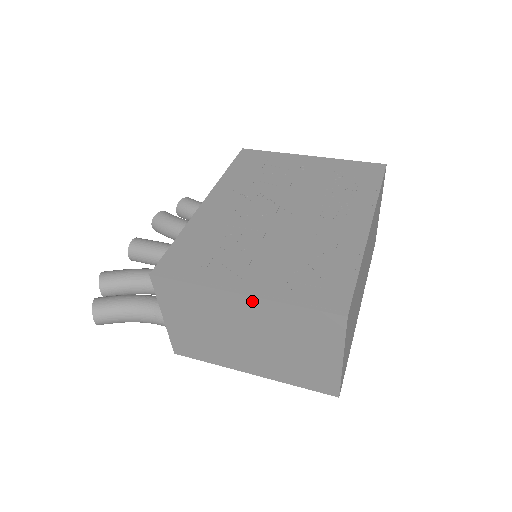
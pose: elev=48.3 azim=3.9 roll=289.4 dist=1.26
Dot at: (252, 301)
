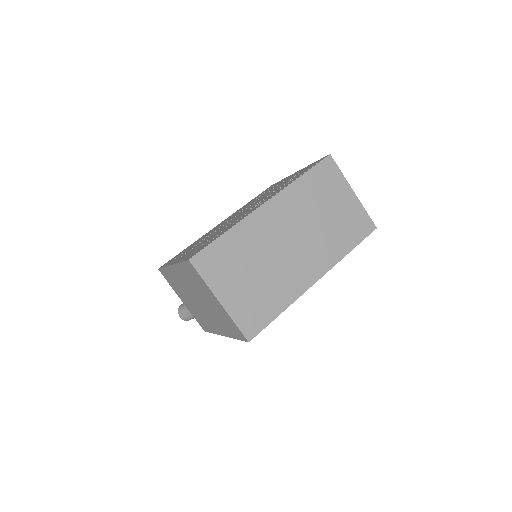
Dot at: (175, 268)
